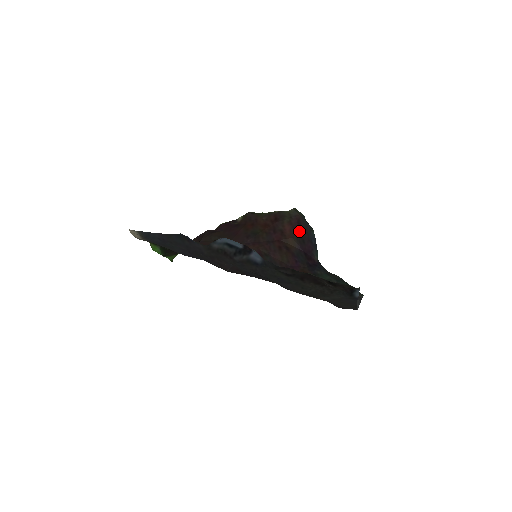
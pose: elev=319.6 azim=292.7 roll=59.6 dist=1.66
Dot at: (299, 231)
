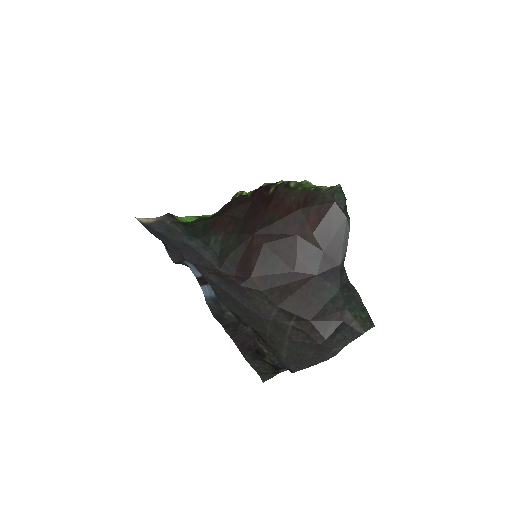
Dot at: (326, 224)
